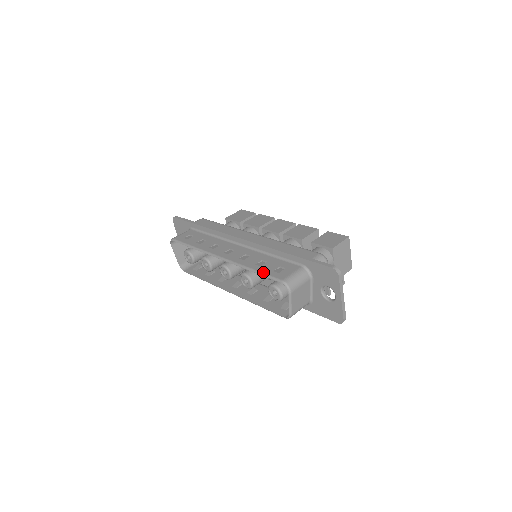
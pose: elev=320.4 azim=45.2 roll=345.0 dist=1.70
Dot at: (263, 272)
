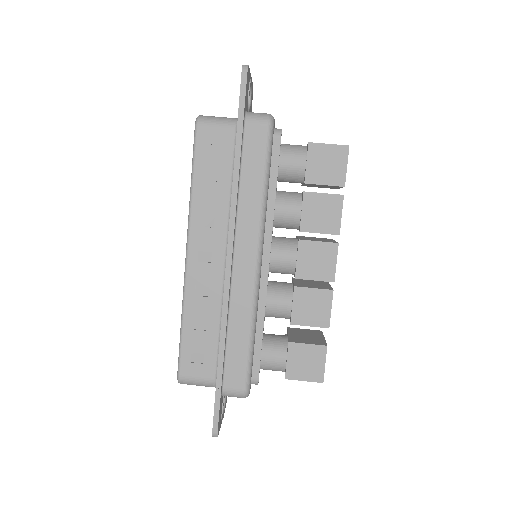
Dot at: (182, 343)
